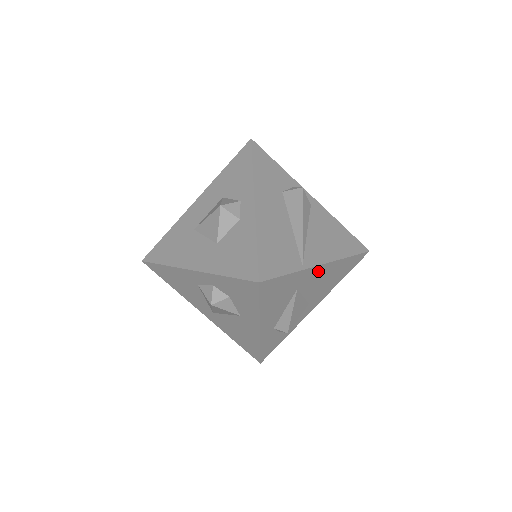
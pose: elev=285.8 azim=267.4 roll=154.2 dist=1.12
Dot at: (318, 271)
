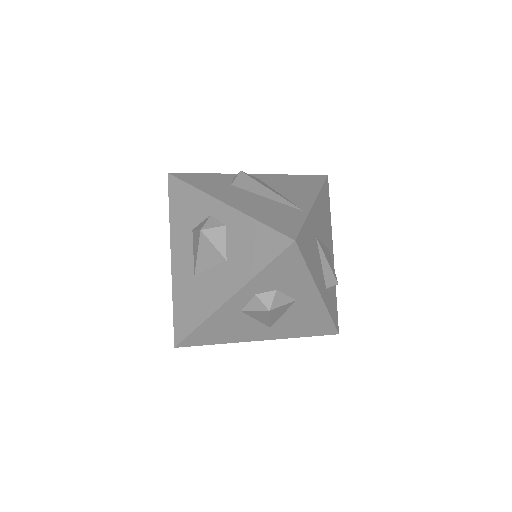
Dot at: (316, 211)
